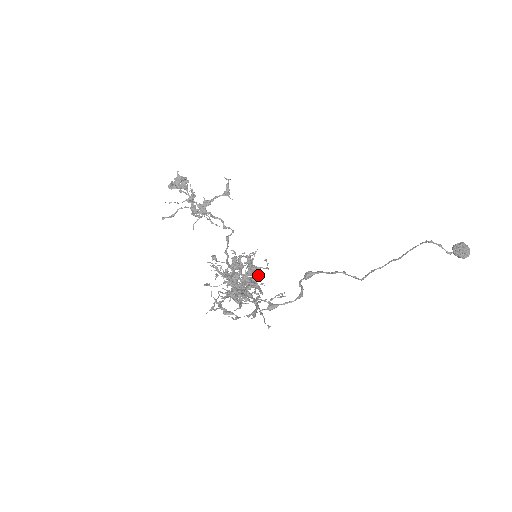
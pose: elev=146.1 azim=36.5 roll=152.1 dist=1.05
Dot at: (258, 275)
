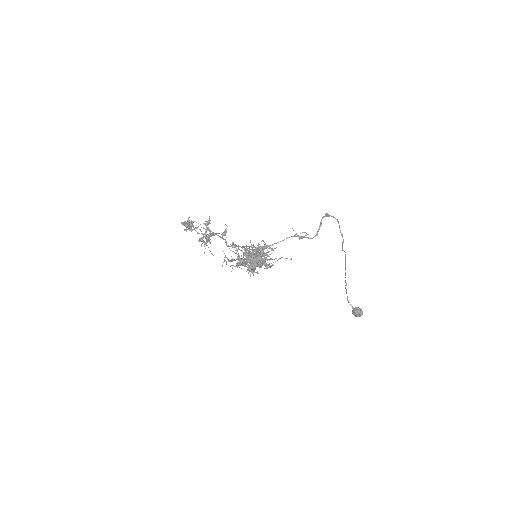
Dot at: occluded
